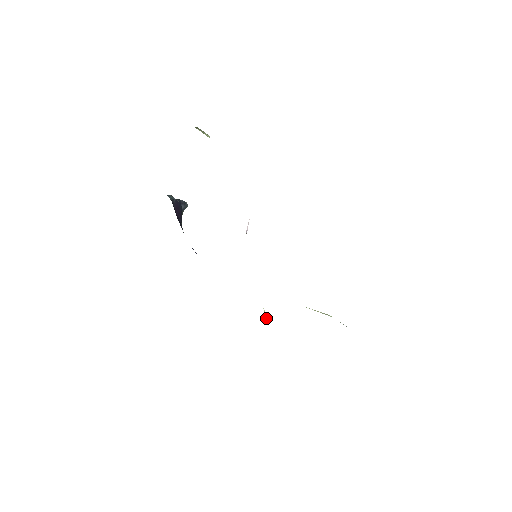
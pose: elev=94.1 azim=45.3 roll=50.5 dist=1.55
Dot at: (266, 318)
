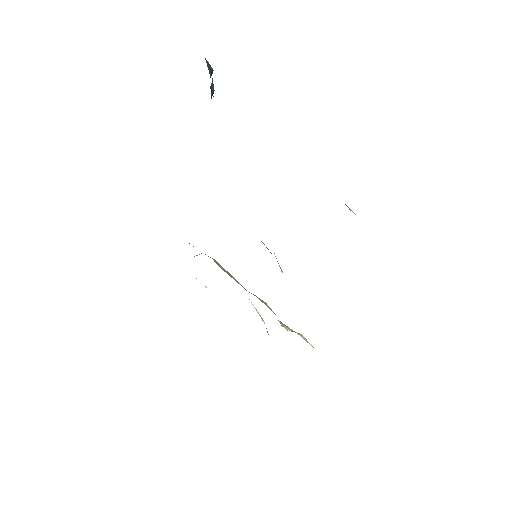
Dot at: (194, 256)
